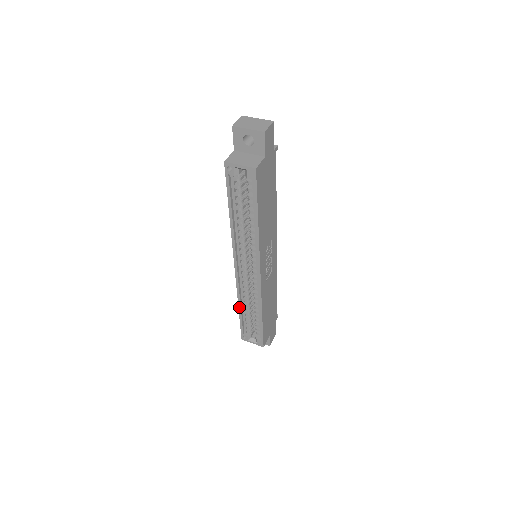
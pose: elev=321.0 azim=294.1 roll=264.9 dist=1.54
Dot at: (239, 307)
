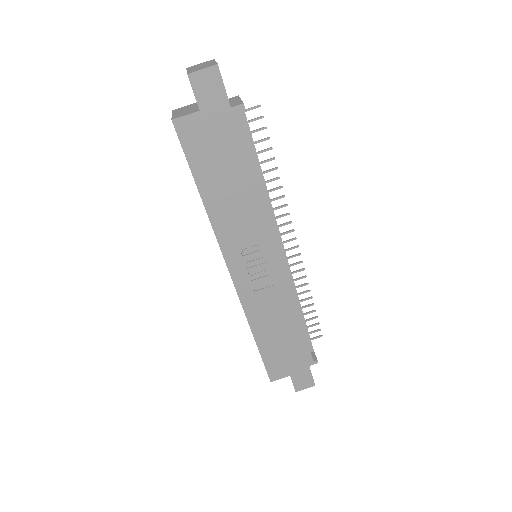
Dot at: occluded
